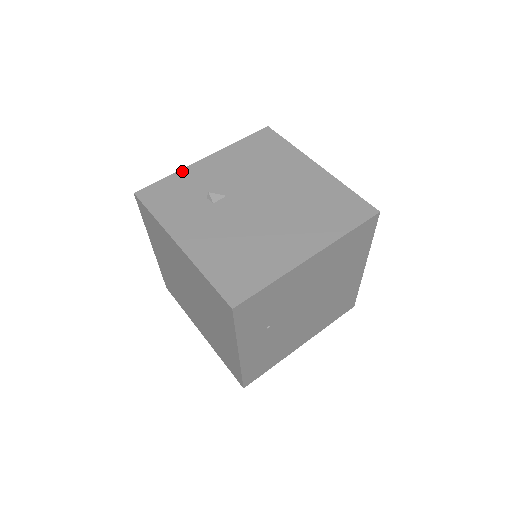
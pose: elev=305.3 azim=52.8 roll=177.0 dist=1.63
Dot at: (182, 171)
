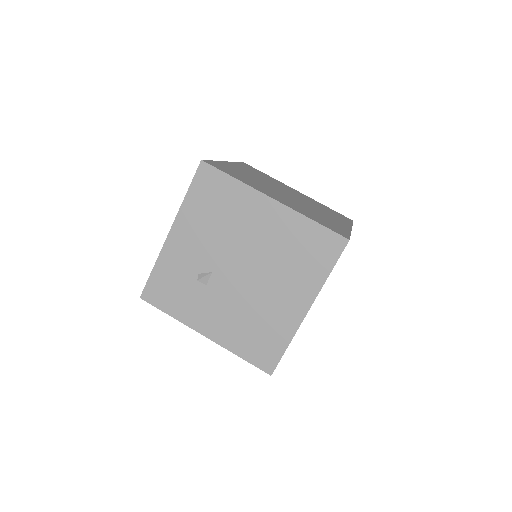
Dot at: (160, 258)
